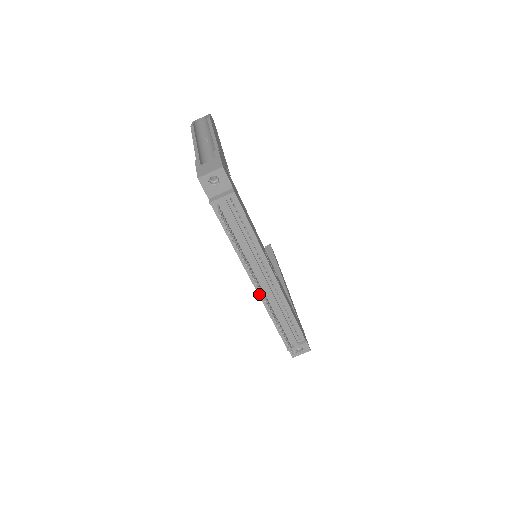
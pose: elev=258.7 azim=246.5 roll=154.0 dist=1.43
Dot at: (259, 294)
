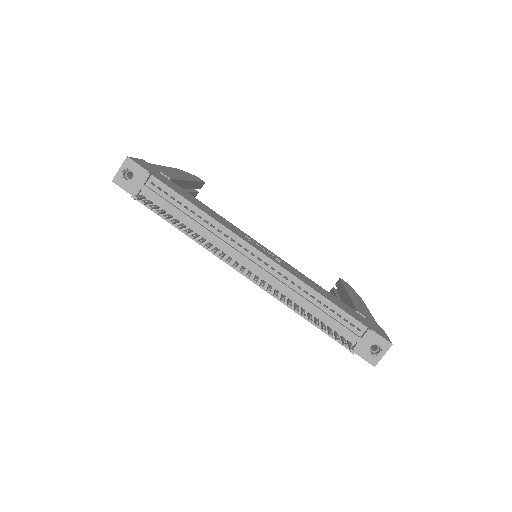
Dot at: (257, 284)
